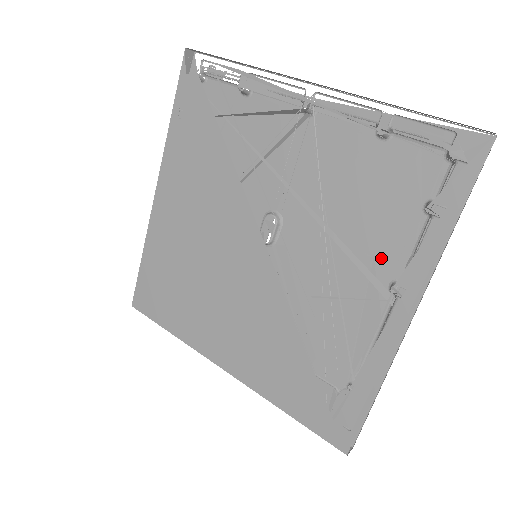
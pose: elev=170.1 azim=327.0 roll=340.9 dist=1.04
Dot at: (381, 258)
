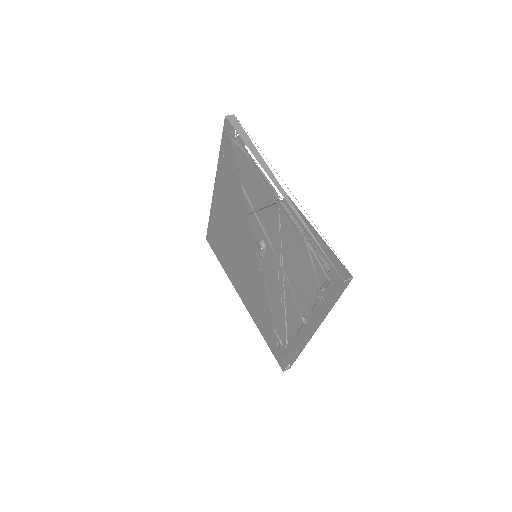
Dot at: (302, 299)
